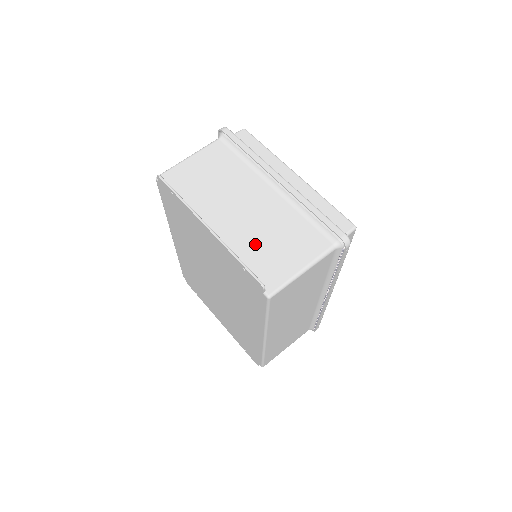
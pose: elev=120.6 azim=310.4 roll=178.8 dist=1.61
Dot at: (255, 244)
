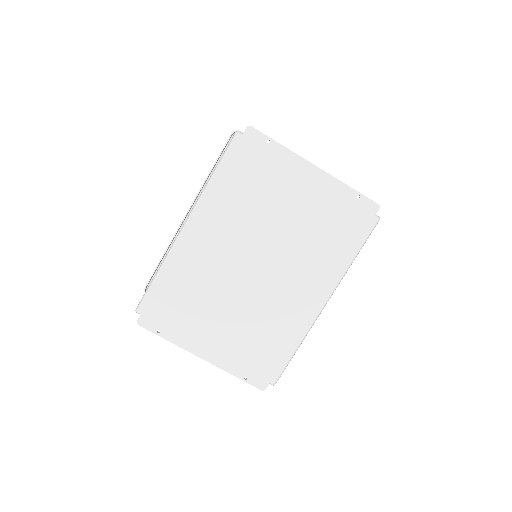
Dot at: occluded
